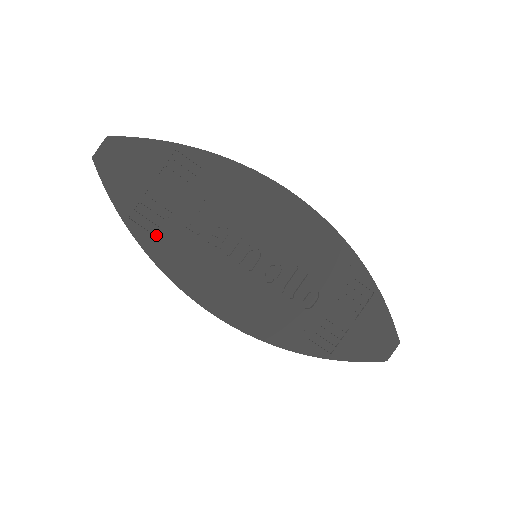
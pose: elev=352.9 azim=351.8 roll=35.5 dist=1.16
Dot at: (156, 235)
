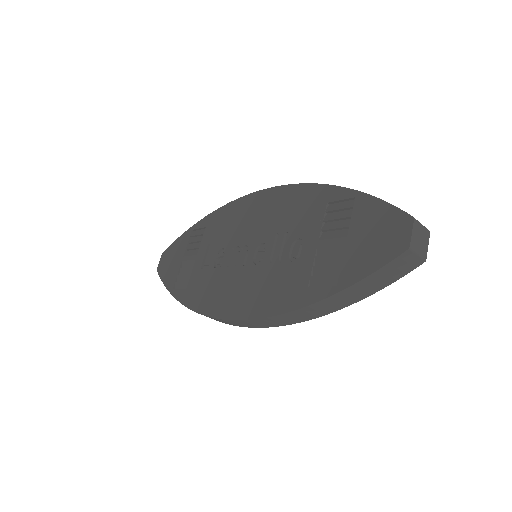
Dot at: (187, 288)
